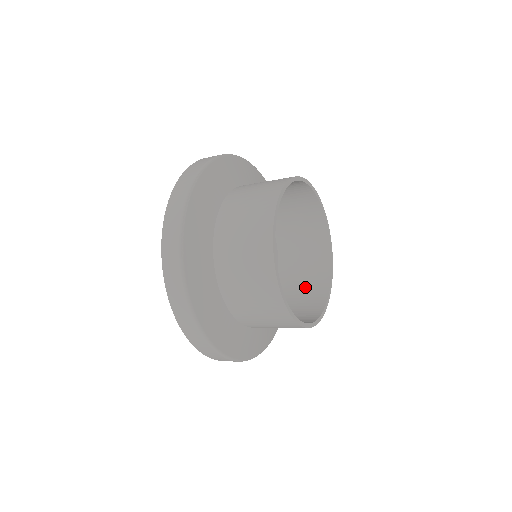
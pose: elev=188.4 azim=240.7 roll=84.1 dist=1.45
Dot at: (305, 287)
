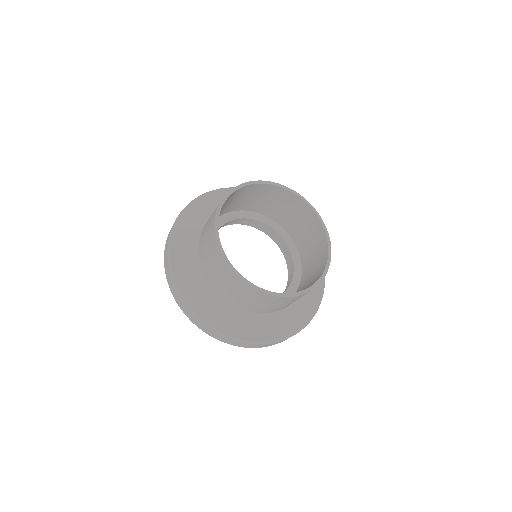
Dot at: (314, 272)
